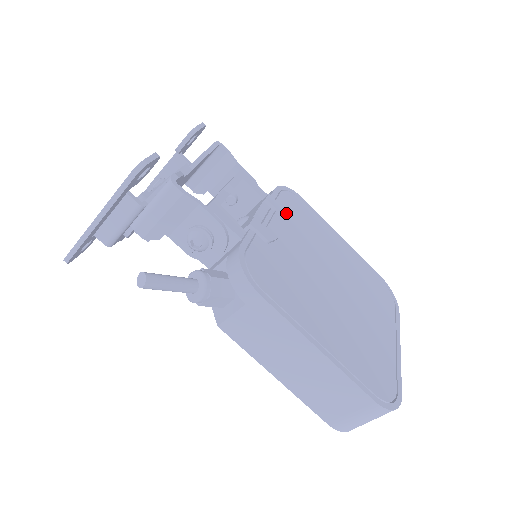
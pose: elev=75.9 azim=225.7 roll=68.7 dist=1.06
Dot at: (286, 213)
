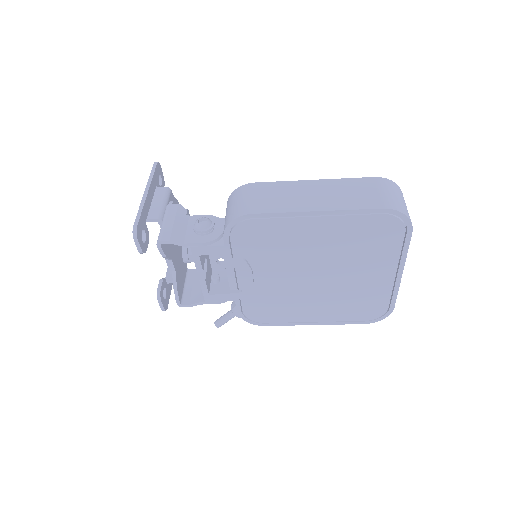
Dot at: (247, 255)
